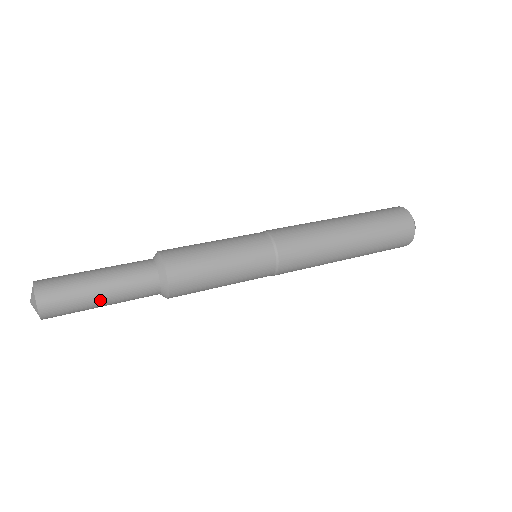
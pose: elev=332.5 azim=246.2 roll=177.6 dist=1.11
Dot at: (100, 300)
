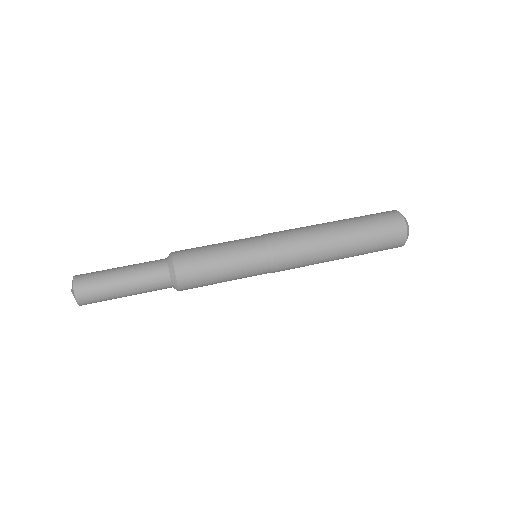
Dot at: (125, 296)
